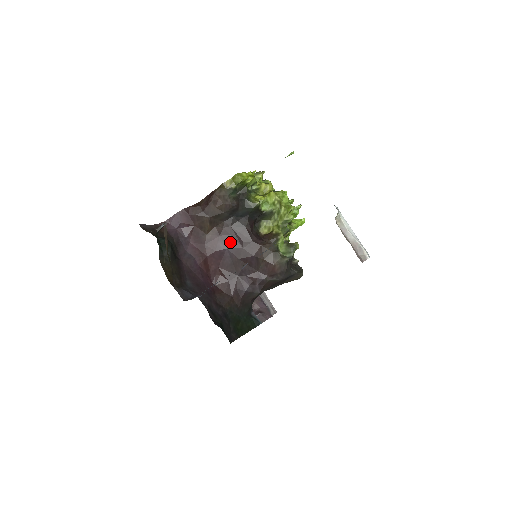
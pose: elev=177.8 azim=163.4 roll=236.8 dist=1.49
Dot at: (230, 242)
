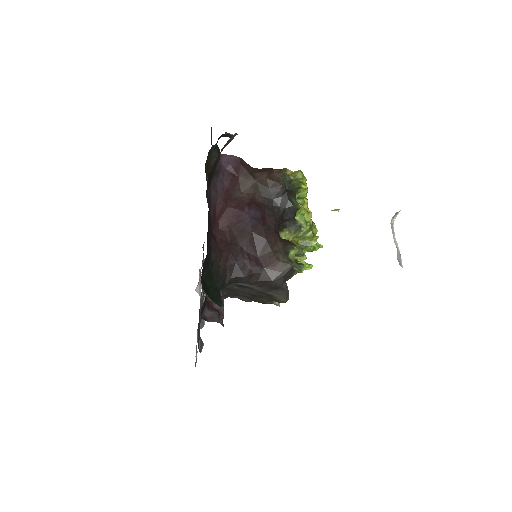
Dot at: (255, 213)
